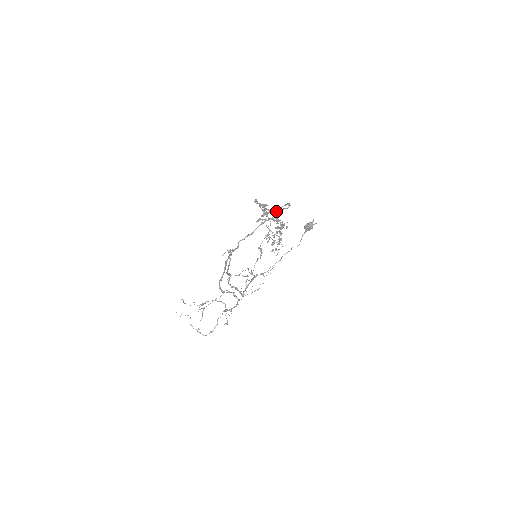
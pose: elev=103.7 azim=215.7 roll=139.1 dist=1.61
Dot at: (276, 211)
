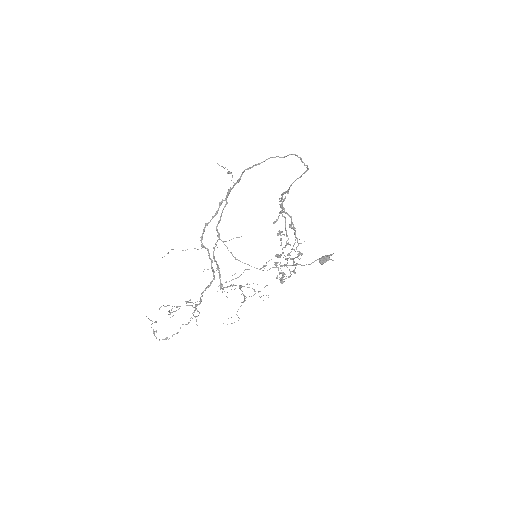
Dot at: occluded
